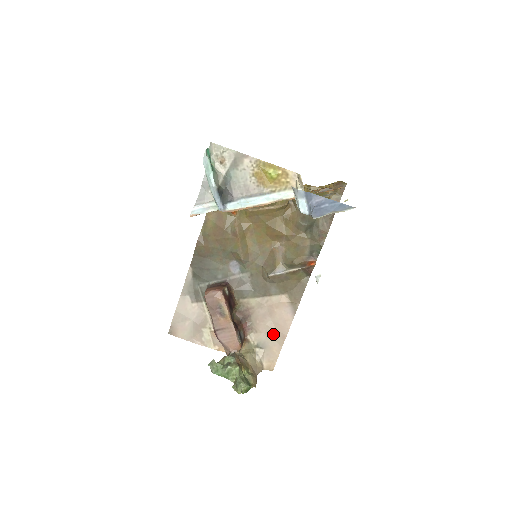
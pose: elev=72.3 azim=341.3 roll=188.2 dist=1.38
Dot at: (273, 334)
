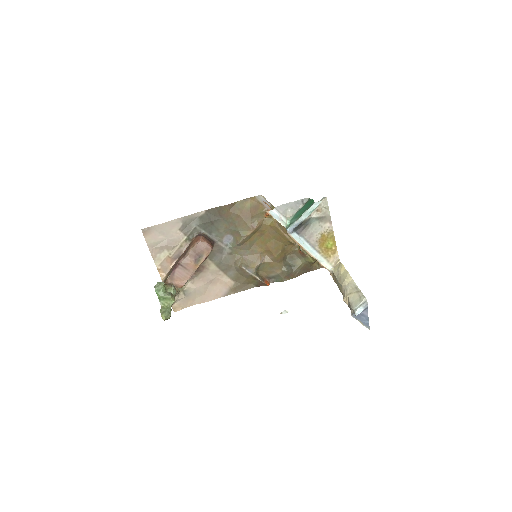
Dot at: (200, 294)
